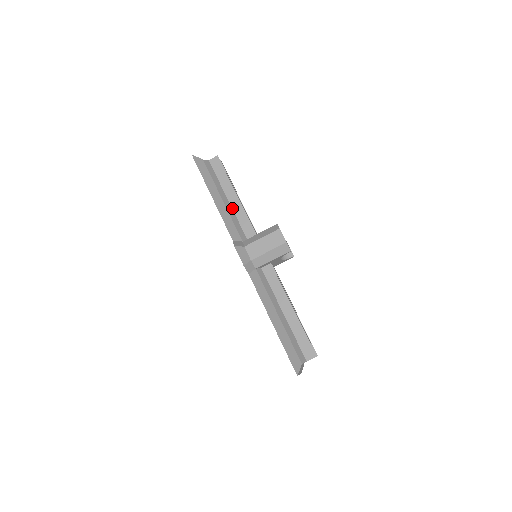
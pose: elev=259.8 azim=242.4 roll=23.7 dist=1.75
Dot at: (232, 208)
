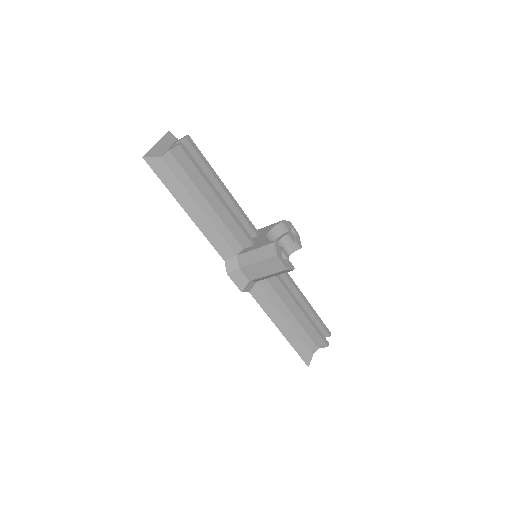
Dot at: (216, 213)
